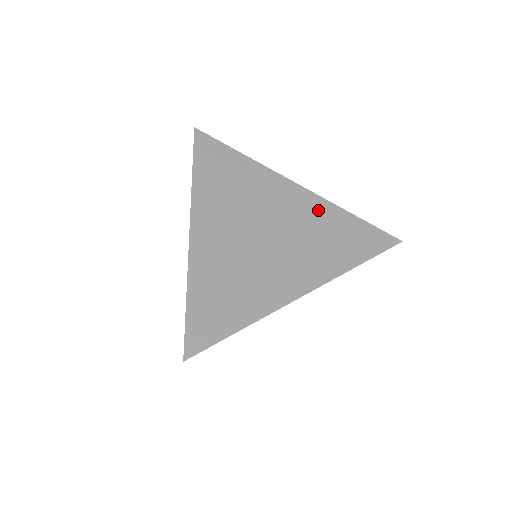
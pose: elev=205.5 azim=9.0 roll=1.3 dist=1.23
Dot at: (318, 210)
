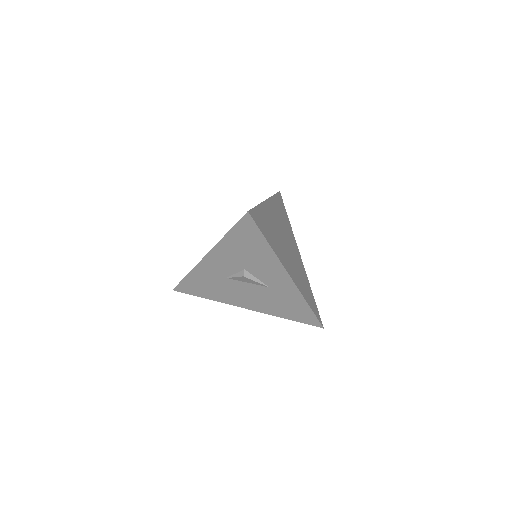
Dot at: (304, 272)
